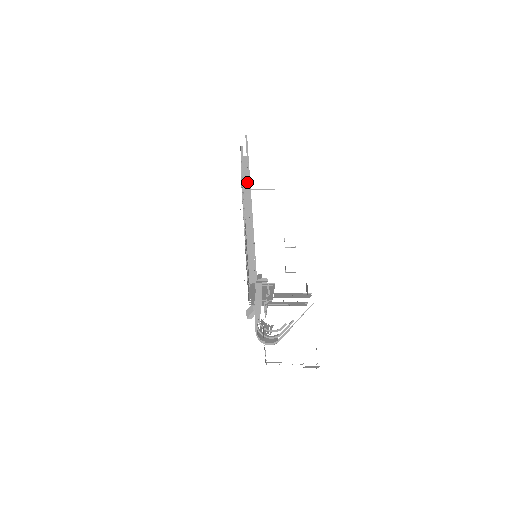
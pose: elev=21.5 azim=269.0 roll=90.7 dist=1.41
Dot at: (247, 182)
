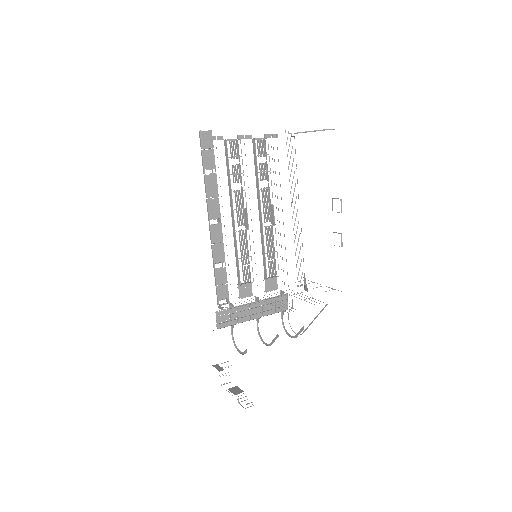
Dot at: (228, 176)
